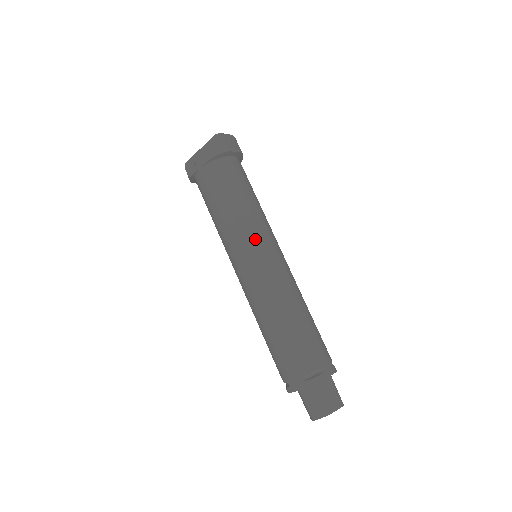
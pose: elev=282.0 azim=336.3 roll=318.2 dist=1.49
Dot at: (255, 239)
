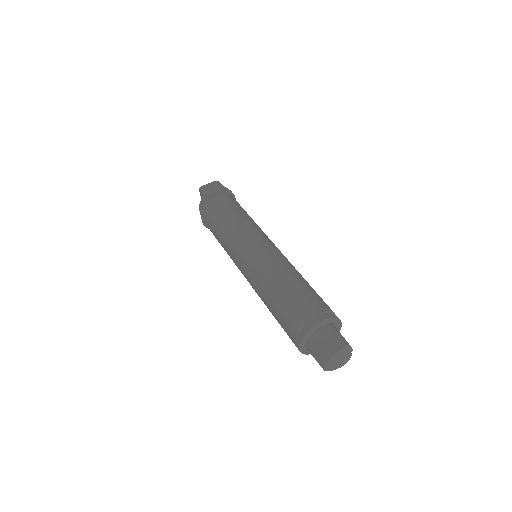
Dot at: (238, 244)
